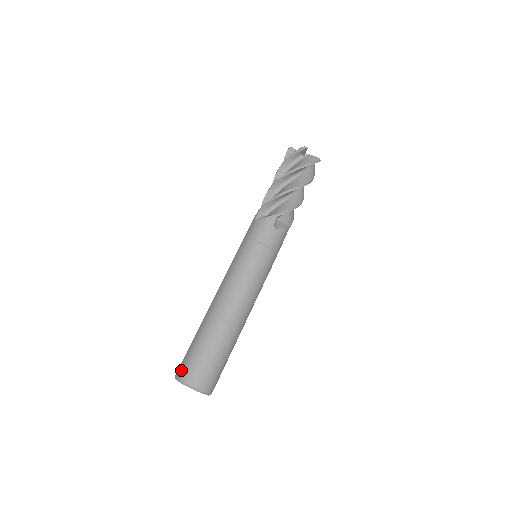
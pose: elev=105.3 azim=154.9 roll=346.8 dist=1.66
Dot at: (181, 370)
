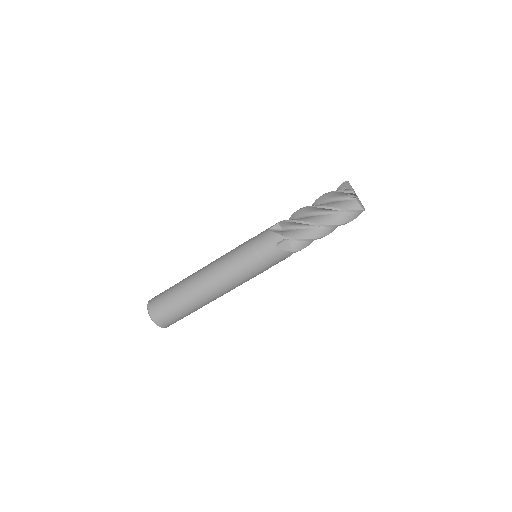
Dot at: (158, 317)
